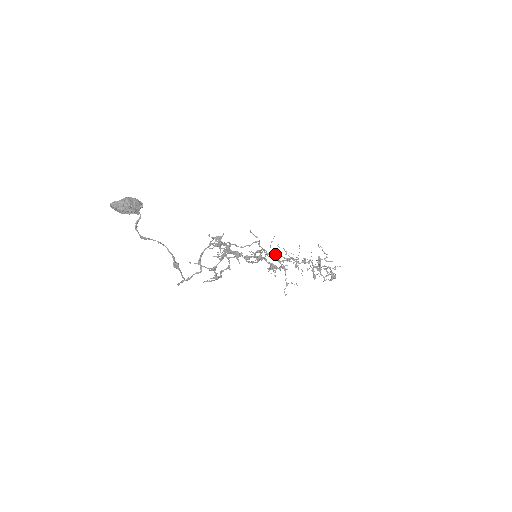
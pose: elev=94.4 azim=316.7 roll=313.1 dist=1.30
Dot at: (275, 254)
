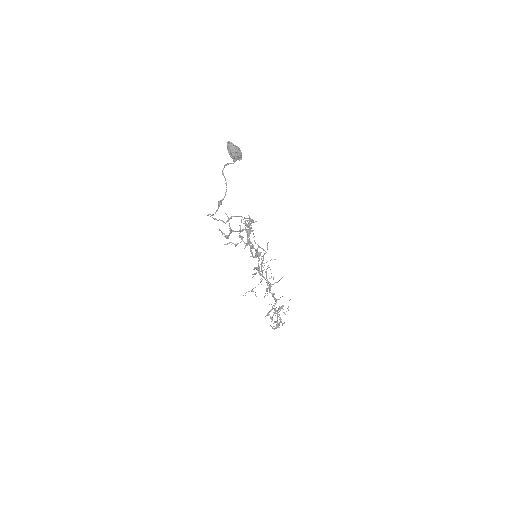
Dot at: (265, 271)
